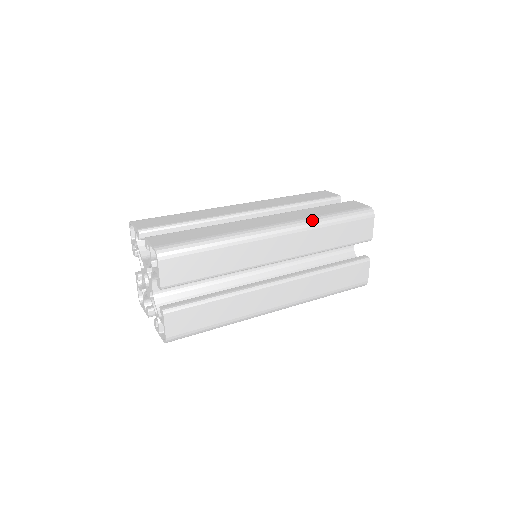
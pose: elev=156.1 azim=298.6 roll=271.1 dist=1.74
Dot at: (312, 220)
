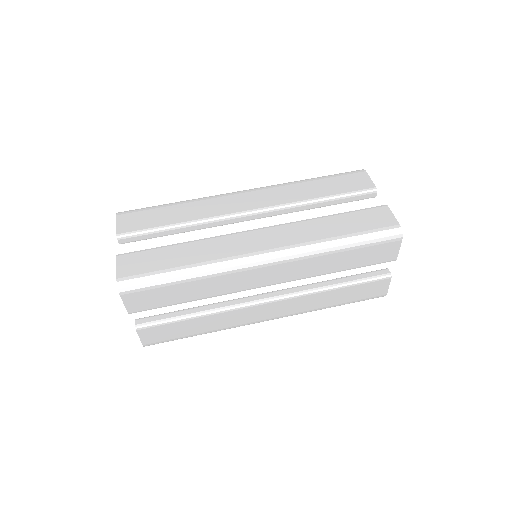
Dot at: (312, 247)
